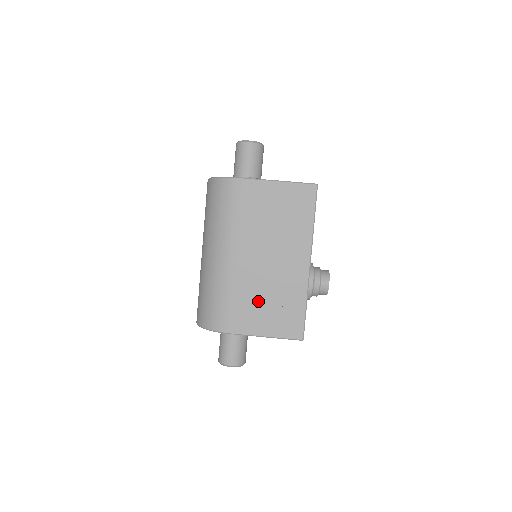
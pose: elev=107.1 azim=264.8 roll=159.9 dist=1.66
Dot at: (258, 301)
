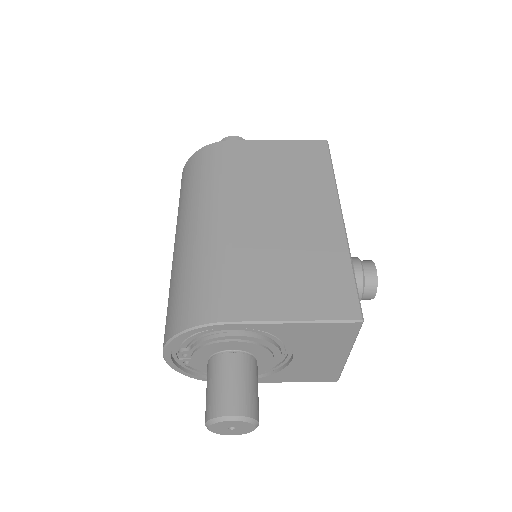
Dot at: (271, 268)
